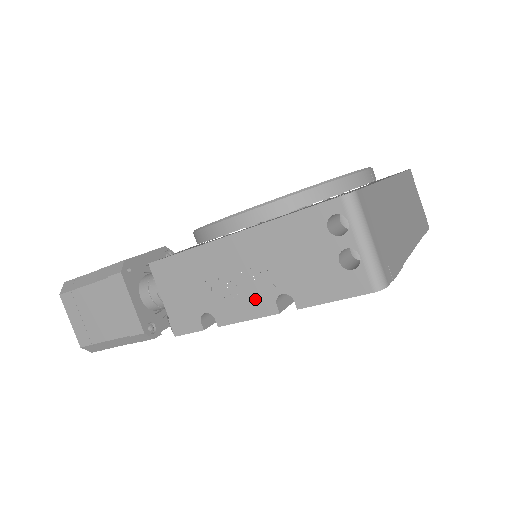
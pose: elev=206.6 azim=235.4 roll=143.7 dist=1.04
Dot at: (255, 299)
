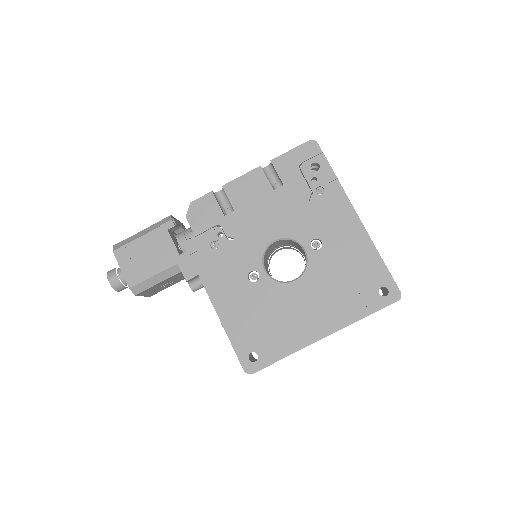
Dot at: occluded
